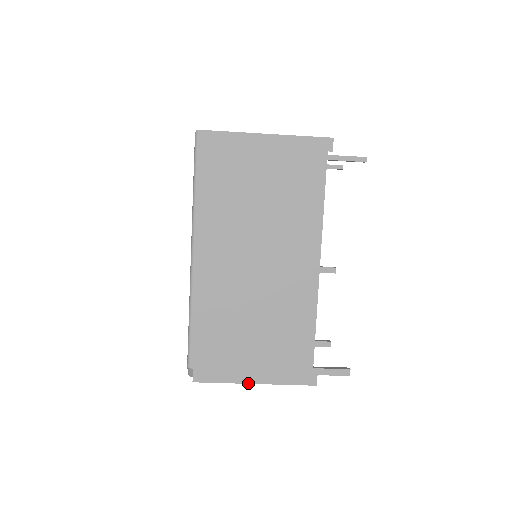
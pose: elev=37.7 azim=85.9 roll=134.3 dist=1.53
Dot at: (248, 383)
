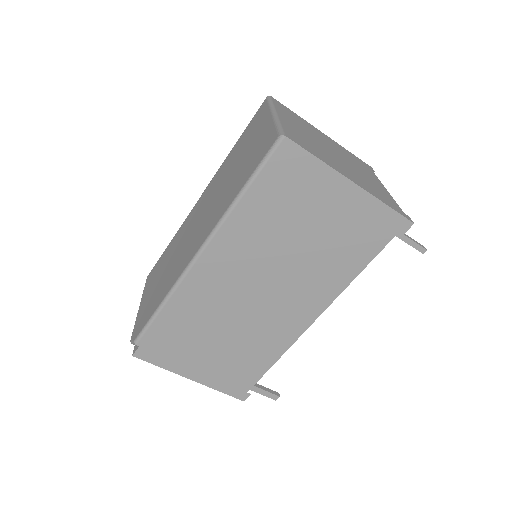
Dot at: (185, 377)
